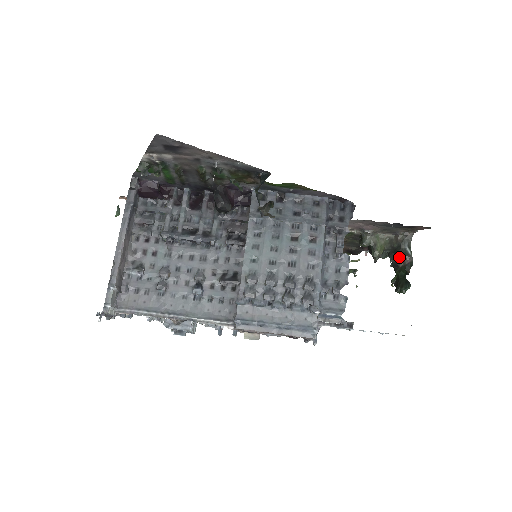
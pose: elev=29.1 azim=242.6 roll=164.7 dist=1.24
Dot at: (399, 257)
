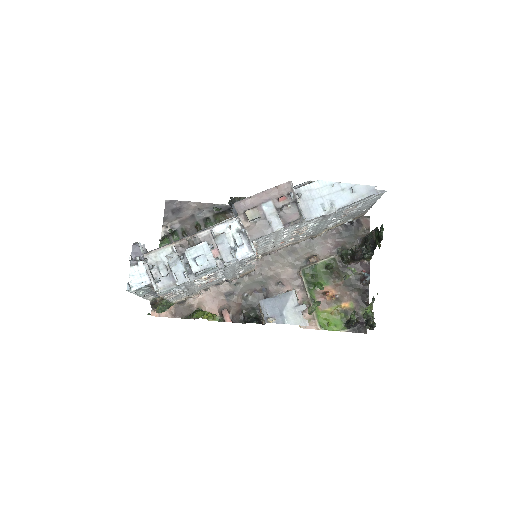
Dot at: (370, 238)
